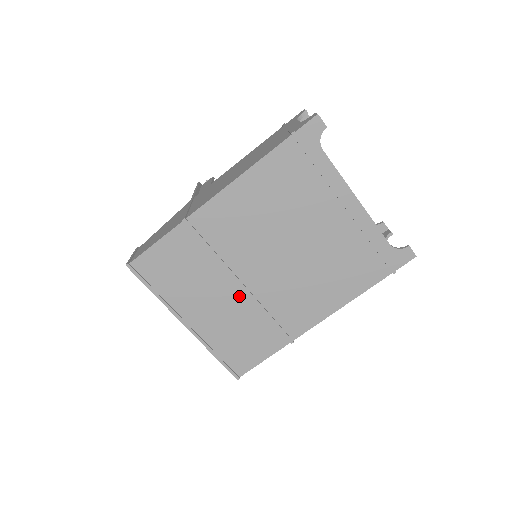
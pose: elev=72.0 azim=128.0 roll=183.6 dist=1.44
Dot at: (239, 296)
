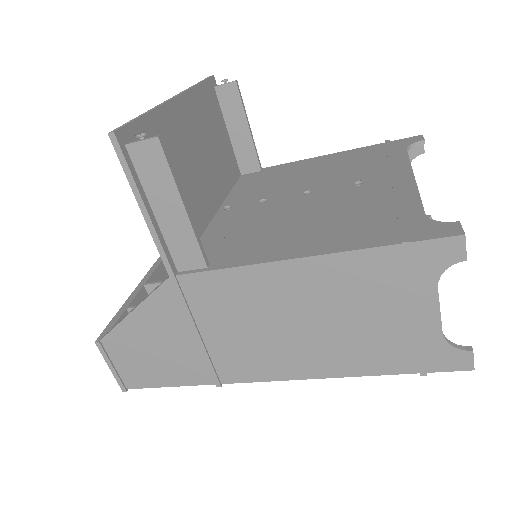
Dot at: occluded
